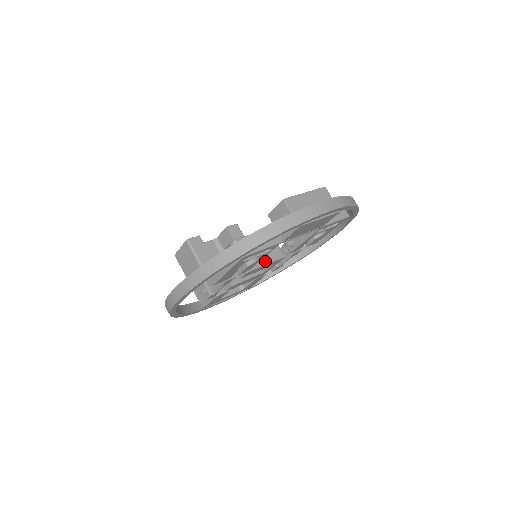
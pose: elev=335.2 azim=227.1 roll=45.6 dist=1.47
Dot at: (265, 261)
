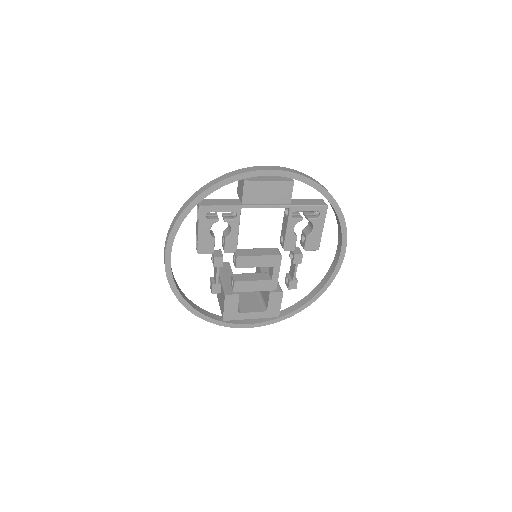
Dot at: (258, 254)
